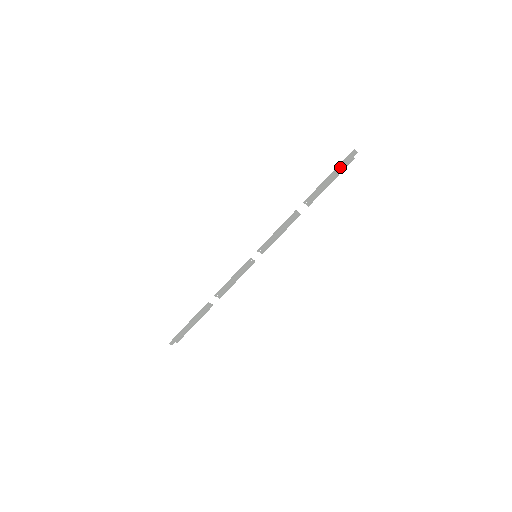
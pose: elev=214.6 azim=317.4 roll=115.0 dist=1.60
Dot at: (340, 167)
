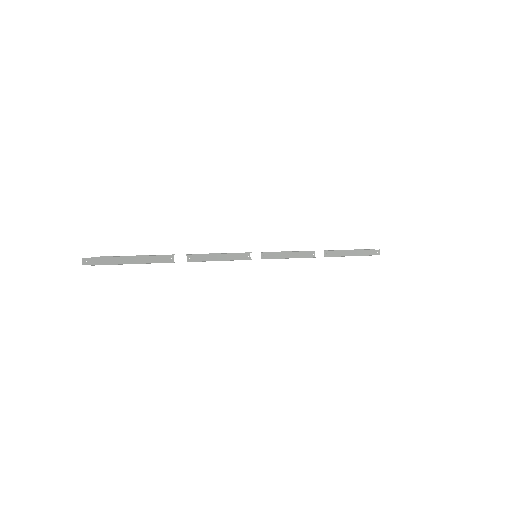
Dot at: (364, 252)
